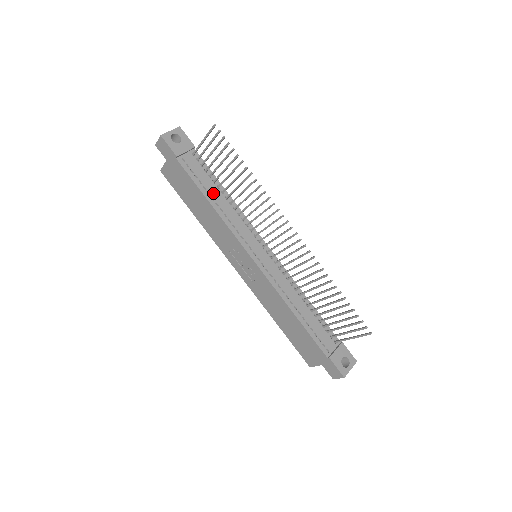
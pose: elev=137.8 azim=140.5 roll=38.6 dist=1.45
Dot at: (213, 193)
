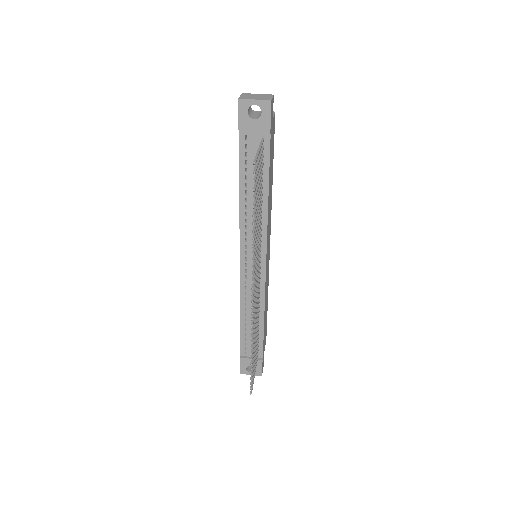
Dot at: (251, 188)
